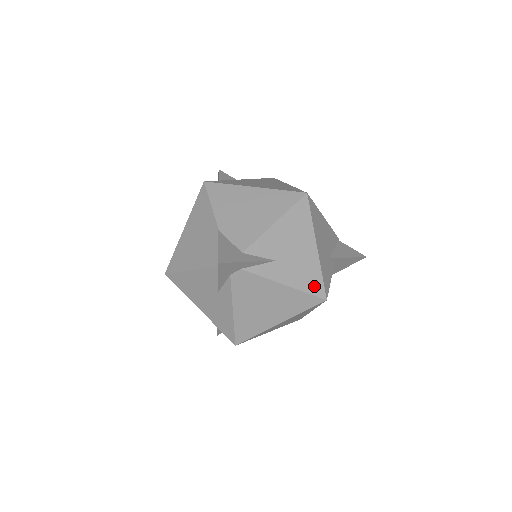
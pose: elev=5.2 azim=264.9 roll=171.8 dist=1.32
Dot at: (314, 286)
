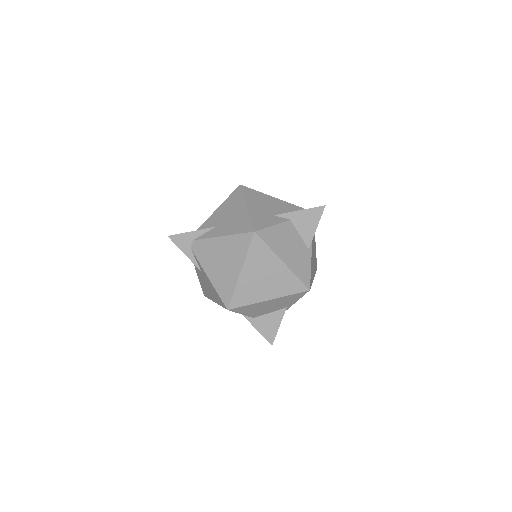
Dot at: (244, 228)
